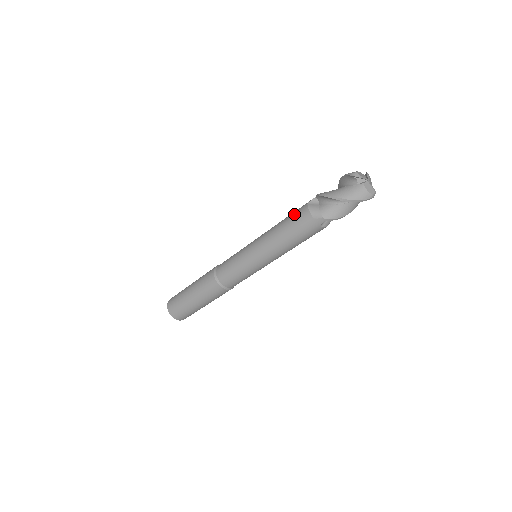
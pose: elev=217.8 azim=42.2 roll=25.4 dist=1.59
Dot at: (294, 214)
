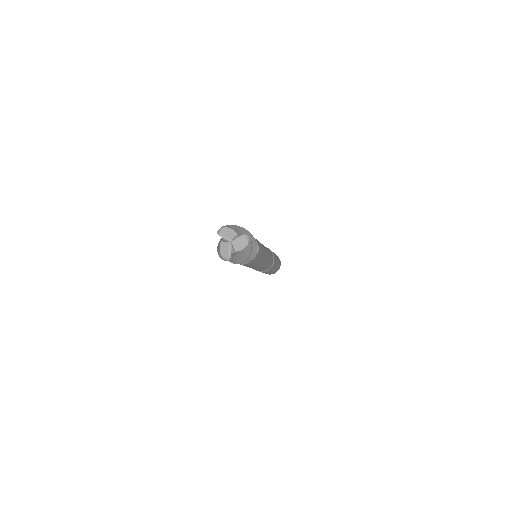
Dot at: occluded
